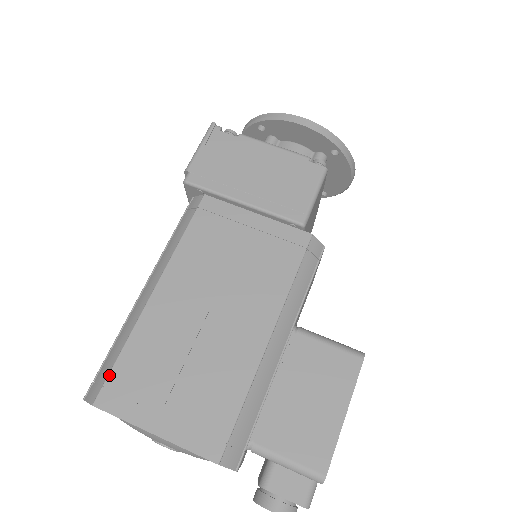
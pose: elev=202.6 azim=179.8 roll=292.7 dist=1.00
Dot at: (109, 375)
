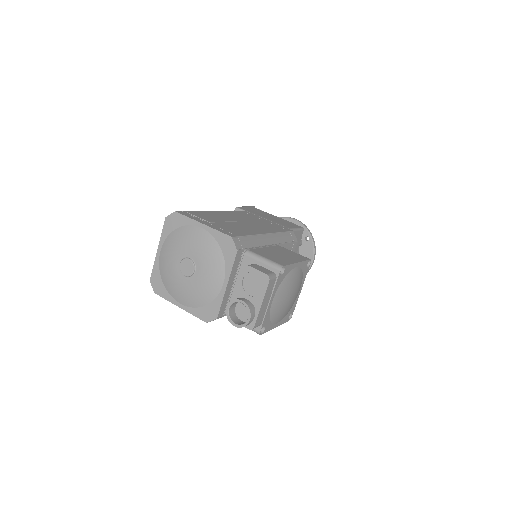
Dot at: (186, 211)
